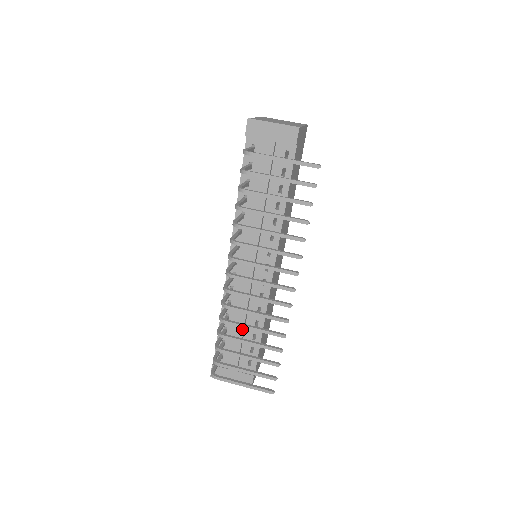
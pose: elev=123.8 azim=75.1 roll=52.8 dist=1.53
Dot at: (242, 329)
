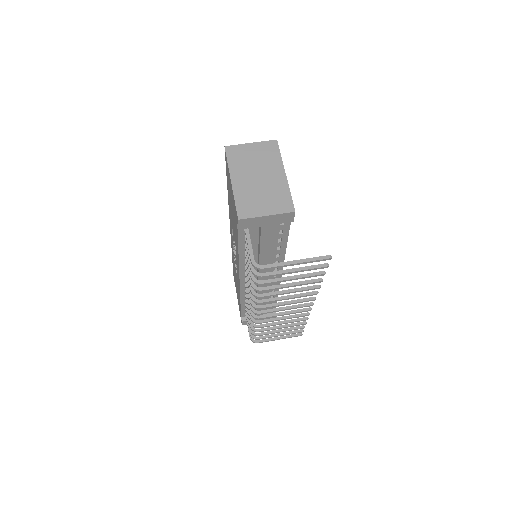
Dot at: occluded
